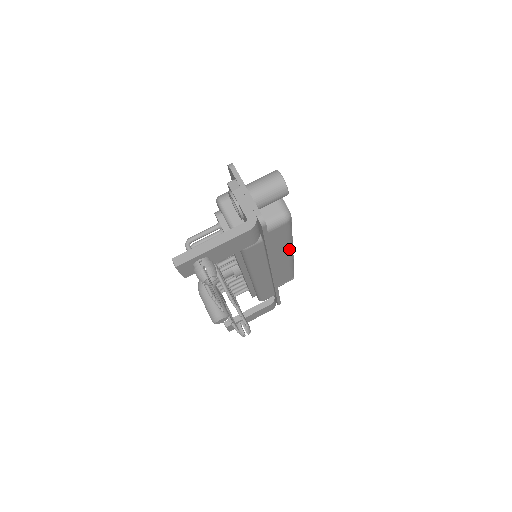
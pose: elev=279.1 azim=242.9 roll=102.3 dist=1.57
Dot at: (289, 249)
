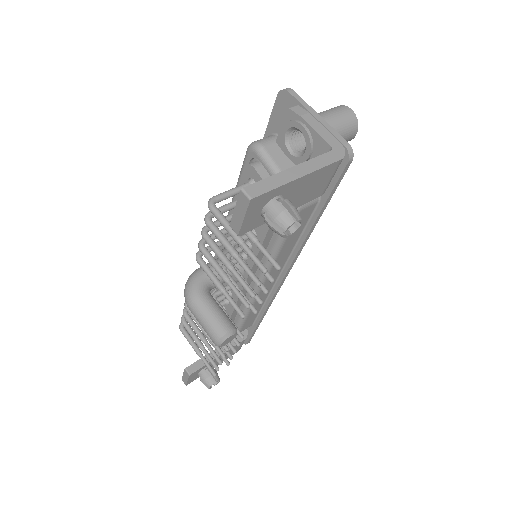
Dot at: occluded
